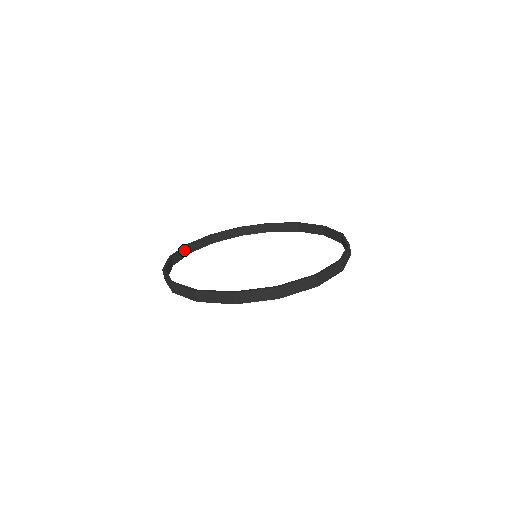
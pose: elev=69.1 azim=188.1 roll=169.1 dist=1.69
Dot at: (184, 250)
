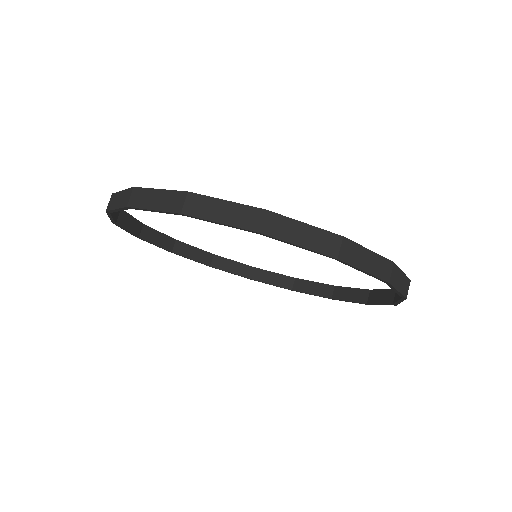
Dot at: (202, 254)
